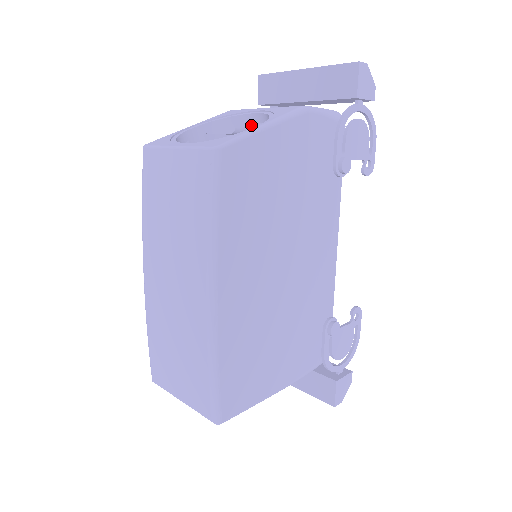
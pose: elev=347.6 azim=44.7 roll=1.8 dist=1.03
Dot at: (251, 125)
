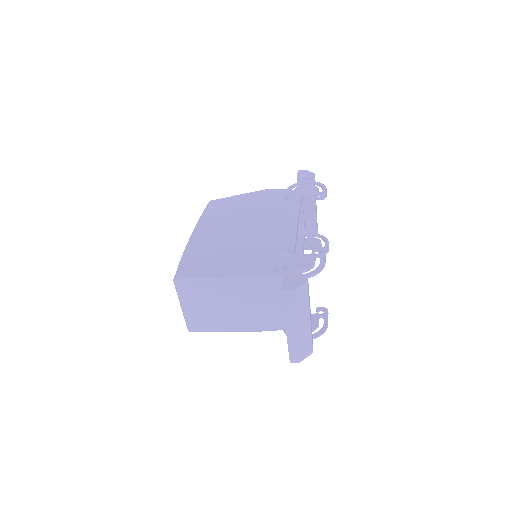
Dot at: occluded
